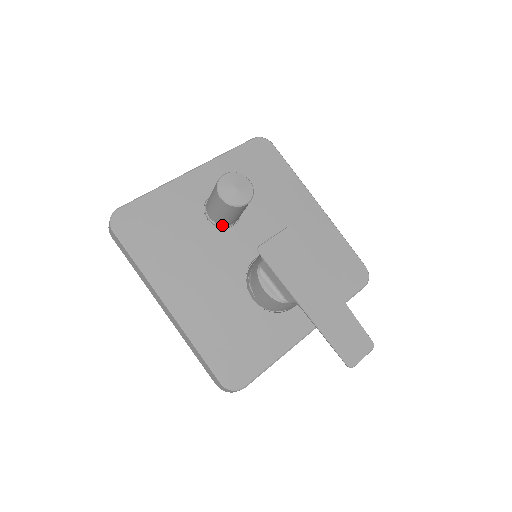
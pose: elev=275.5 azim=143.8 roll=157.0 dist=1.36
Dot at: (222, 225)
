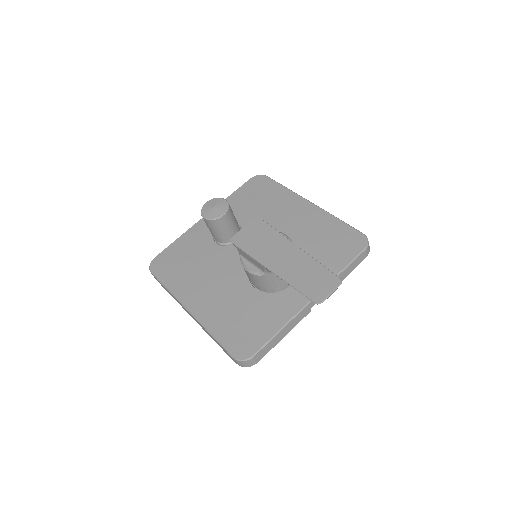
Dot at: (227, 243)
